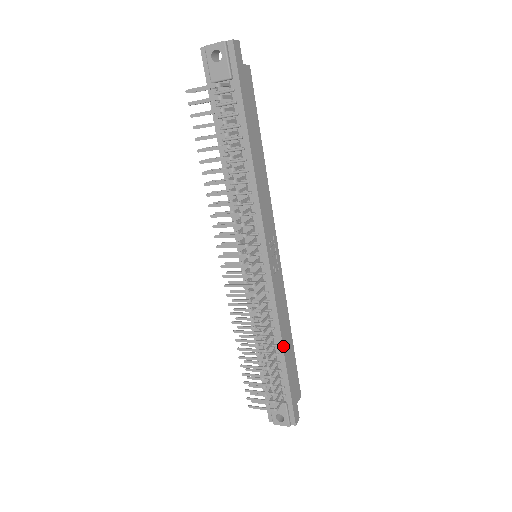
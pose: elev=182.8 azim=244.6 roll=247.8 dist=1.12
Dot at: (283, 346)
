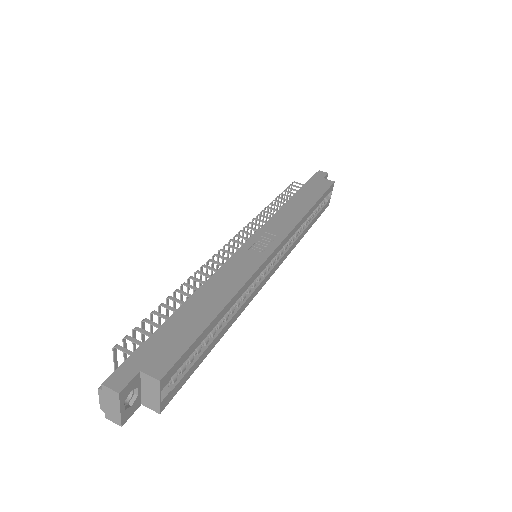
Dot at: (195, 295)
